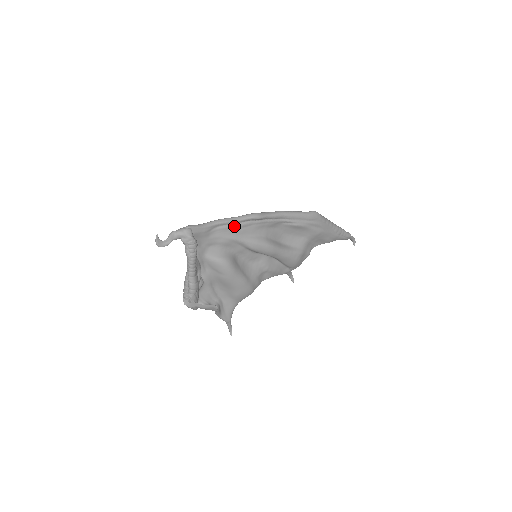
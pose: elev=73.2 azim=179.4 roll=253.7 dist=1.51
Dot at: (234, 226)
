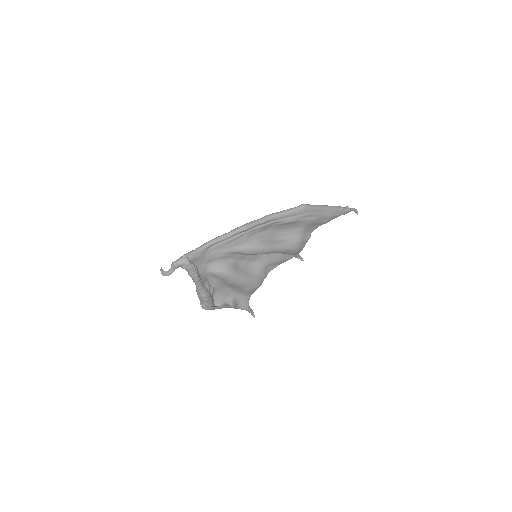
Dot at: (226, 242)
